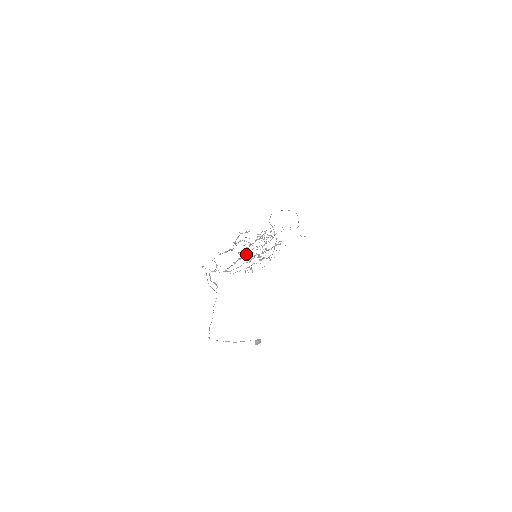
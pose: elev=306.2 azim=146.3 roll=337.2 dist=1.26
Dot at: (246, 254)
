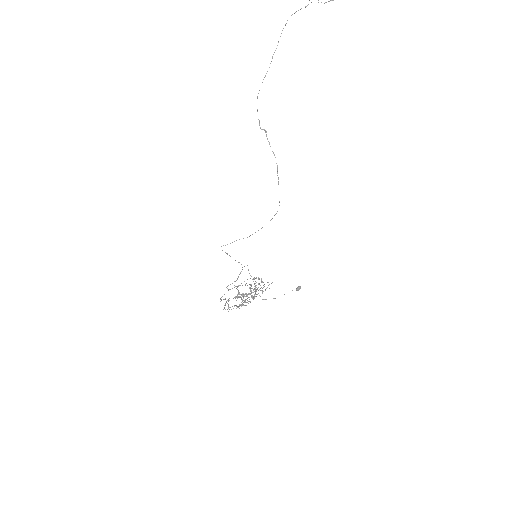
Dot at: occluded
